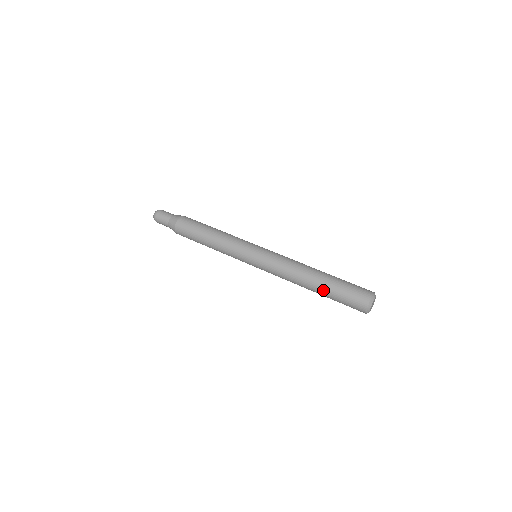
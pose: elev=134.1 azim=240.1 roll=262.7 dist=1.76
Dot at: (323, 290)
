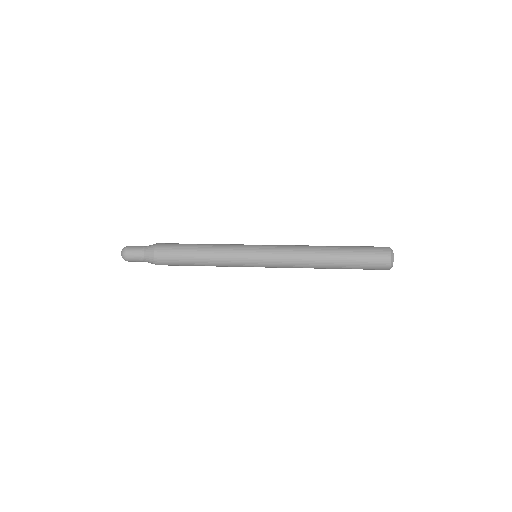
Dot at: (342, 260)
